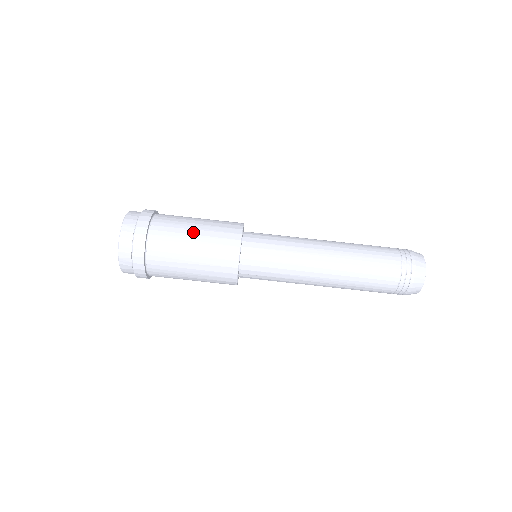
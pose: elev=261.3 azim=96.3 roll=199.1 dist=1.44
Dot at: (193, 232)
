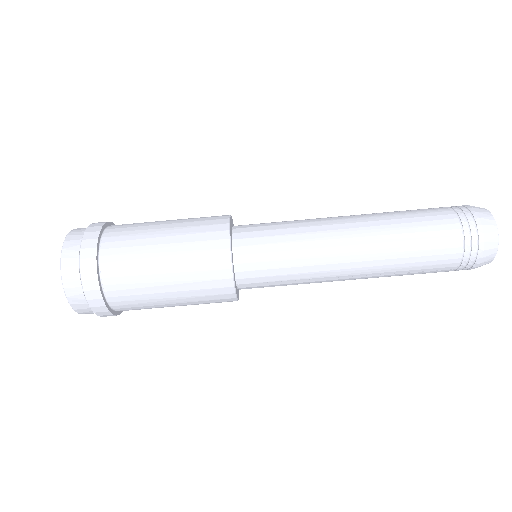
Dot at: (161, 241)
